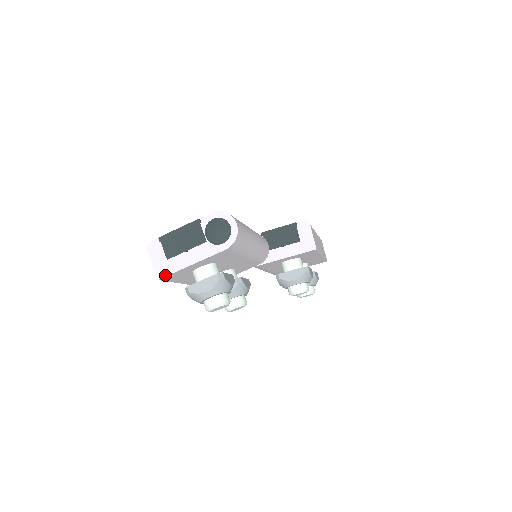
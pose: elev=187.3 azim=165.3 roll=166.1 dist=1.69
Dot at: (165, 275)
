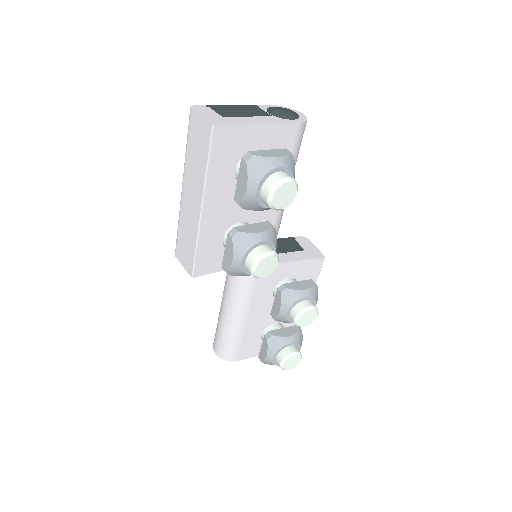
Dot at: (224, 124)
